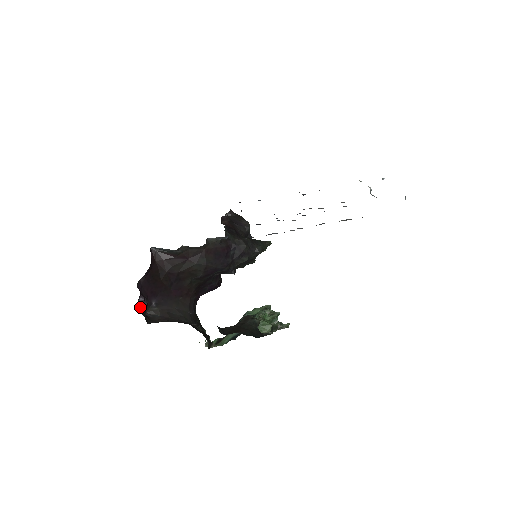
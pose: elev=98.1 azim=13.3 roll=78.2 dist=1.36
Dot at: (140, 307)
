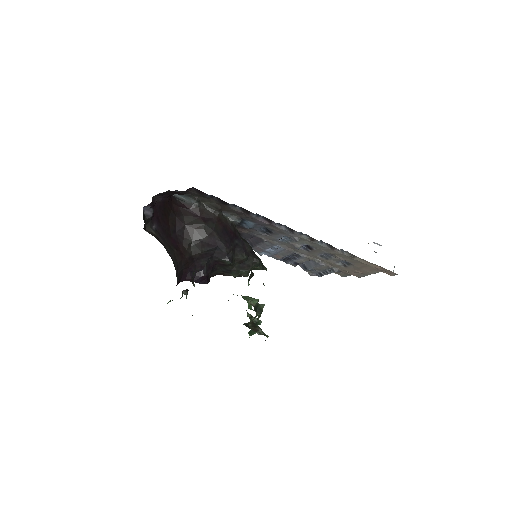
Dot at: (144, 214)
